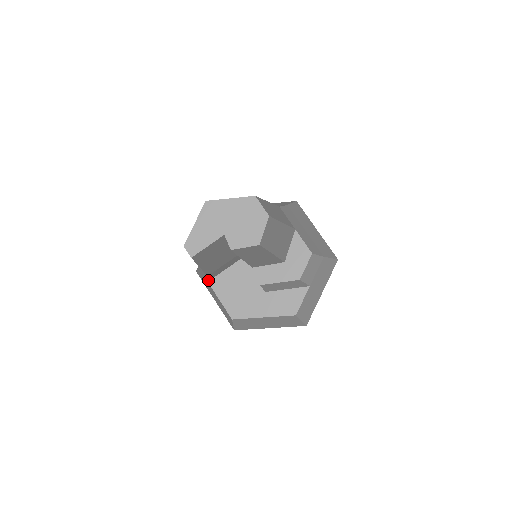
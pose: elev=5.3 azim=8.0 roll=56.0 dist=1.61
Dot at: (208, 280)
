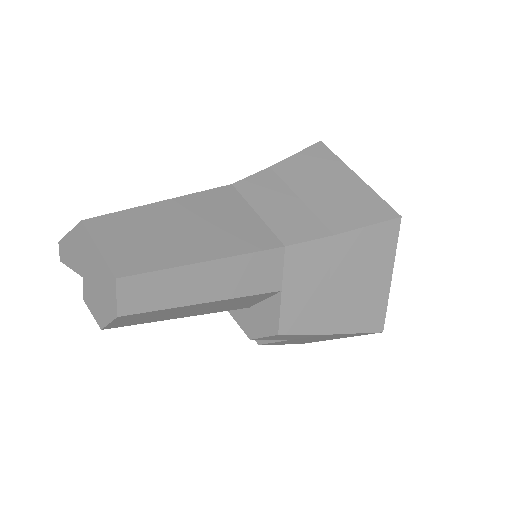
Dot at: occluded
